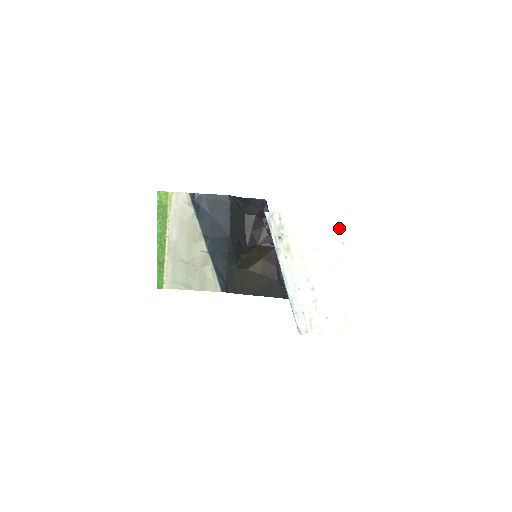
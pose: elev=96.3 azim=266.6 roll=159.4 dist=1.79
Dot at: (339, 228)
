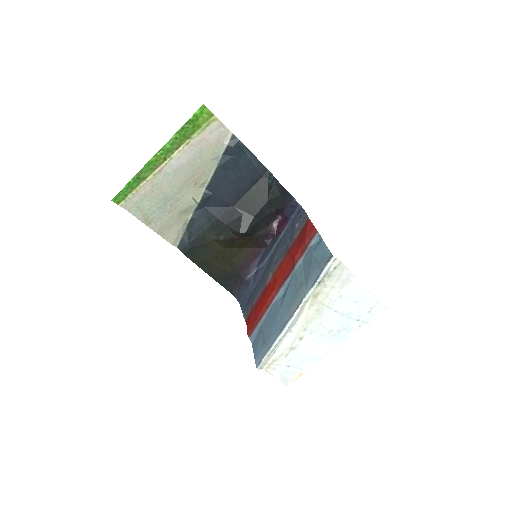
Dot at: (367, 307)
